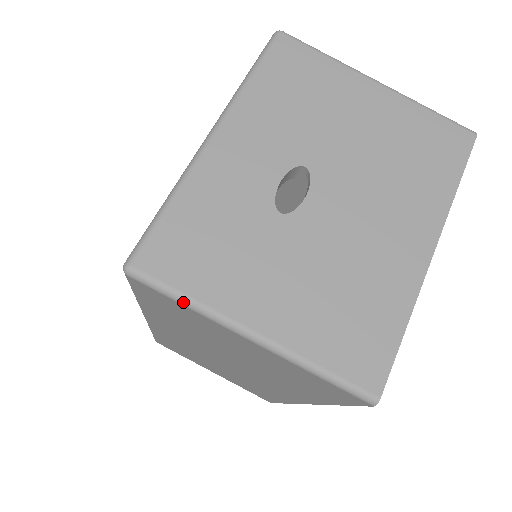
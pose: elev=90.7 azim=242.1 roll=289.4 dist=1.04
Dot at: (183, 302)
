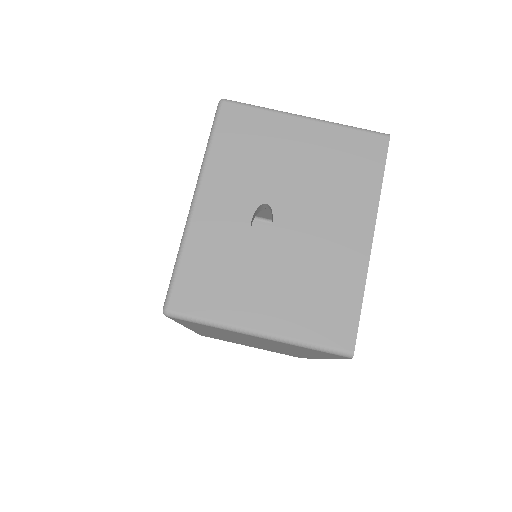
Dot at: (208, 324)
